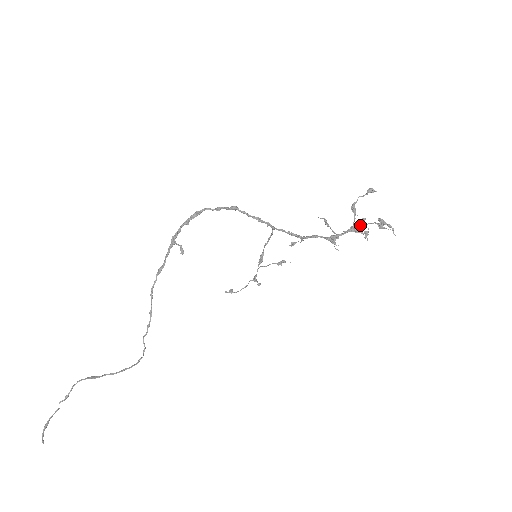
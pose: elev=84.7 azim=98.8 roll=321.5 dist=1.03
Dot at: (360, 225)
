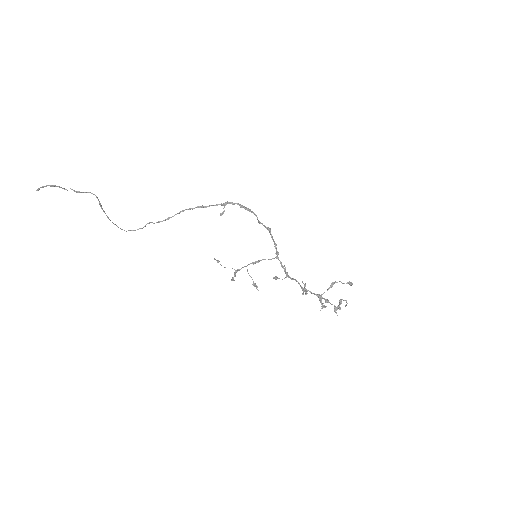
Dot at: occluded
